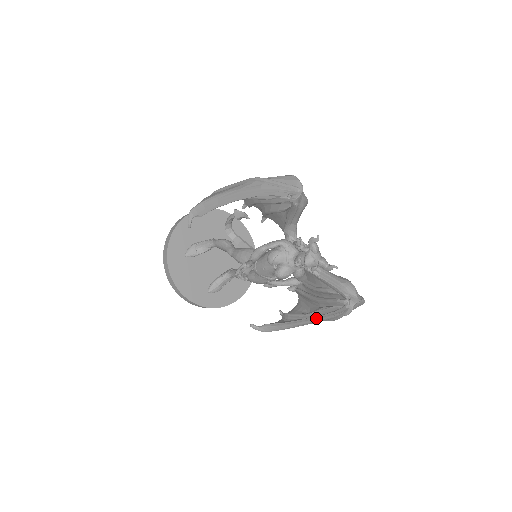
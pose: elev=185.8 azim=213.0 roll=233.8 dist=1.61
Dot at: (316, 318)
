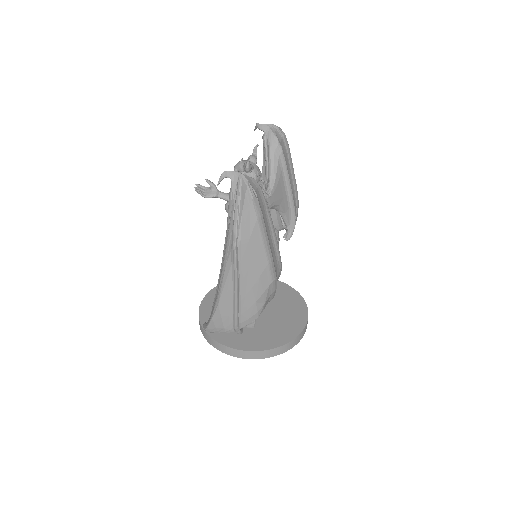
Dot at: (224, 251)
